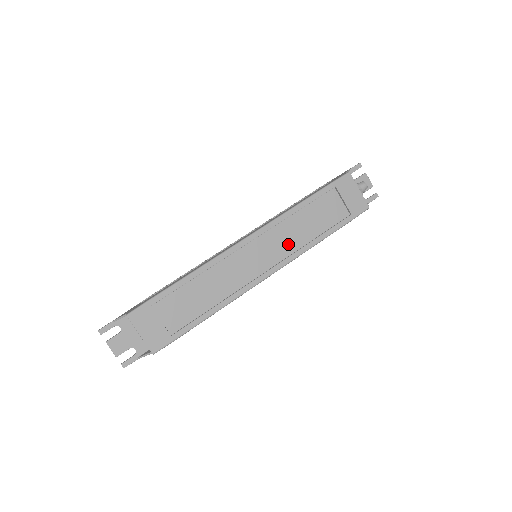
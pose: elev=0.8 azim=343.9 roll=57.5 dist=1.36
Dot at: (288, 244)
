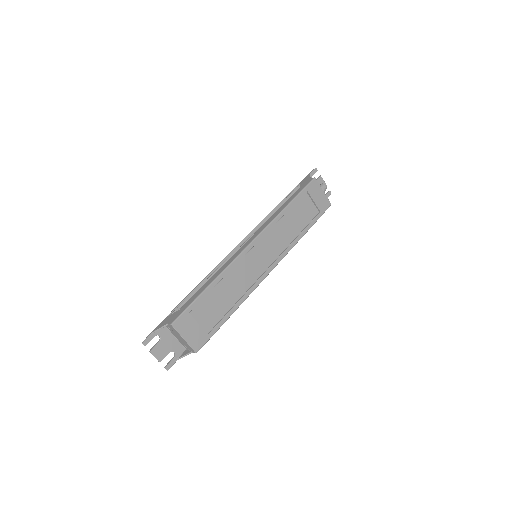
Dot at: (280, 243)
